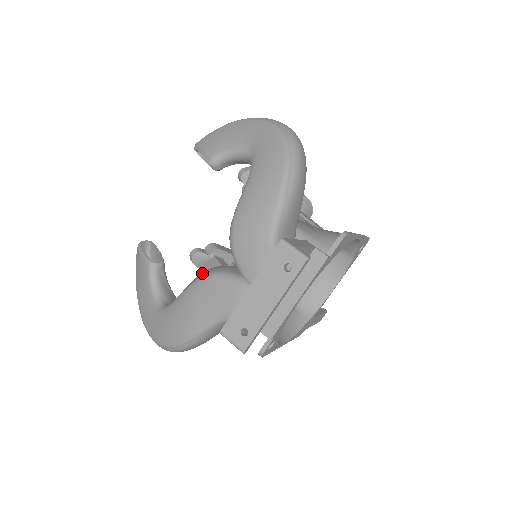
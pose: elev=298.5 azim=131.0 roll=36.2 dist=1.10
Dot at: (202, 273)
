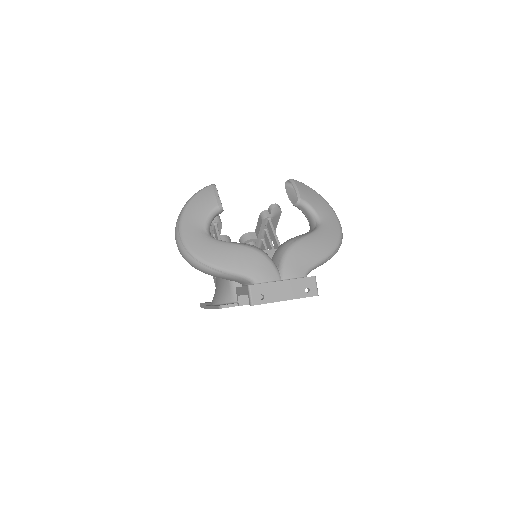
Dot at: occluded
